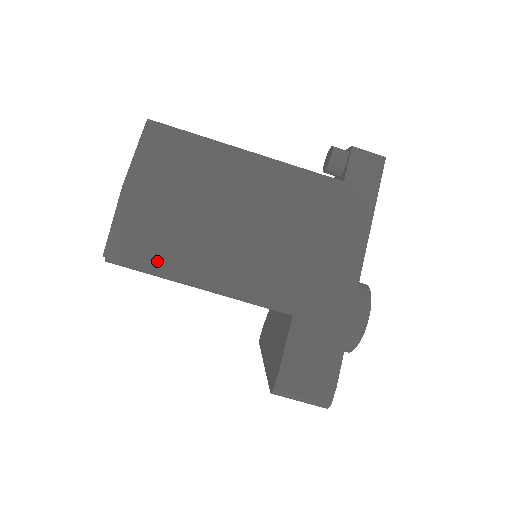
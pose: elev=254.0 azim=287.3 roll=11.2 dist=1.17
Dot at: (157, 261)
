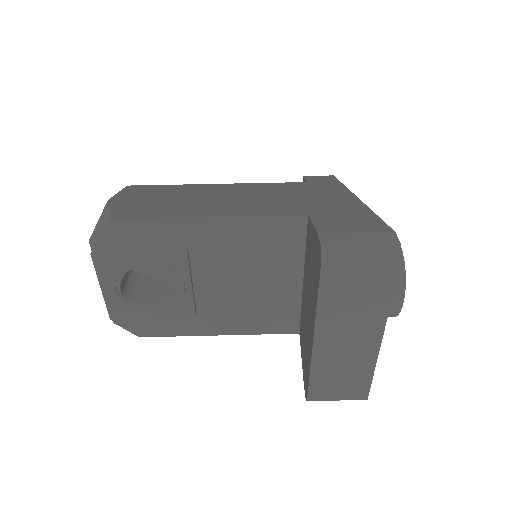
Dot at: (149, 214)
